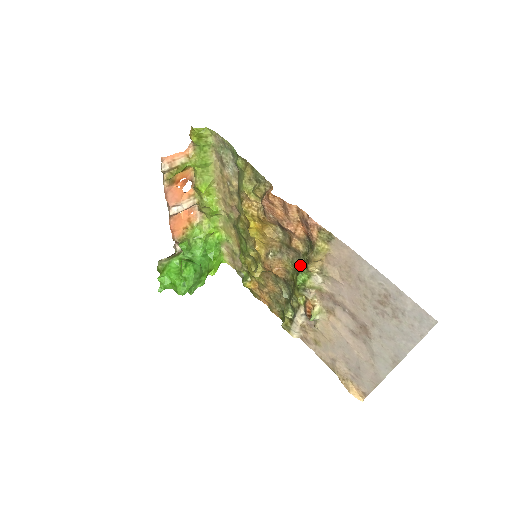
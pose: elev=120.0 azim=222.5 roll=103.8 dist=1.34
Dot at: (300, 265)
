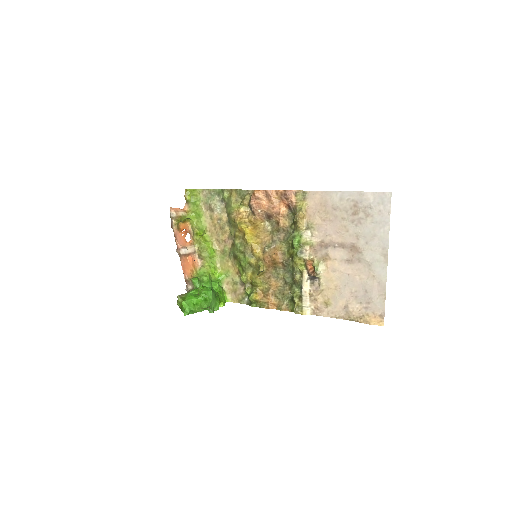
Dot at: (291, 233)
